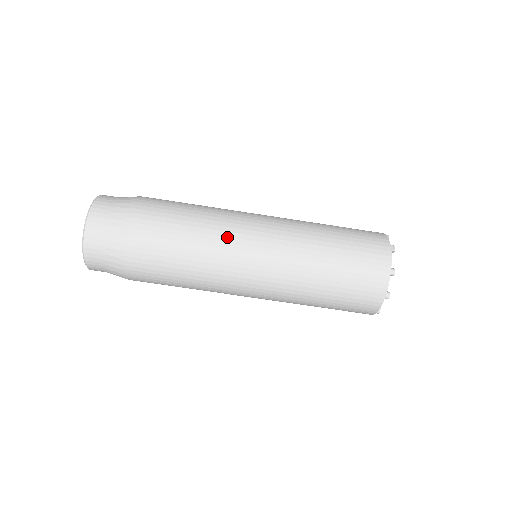
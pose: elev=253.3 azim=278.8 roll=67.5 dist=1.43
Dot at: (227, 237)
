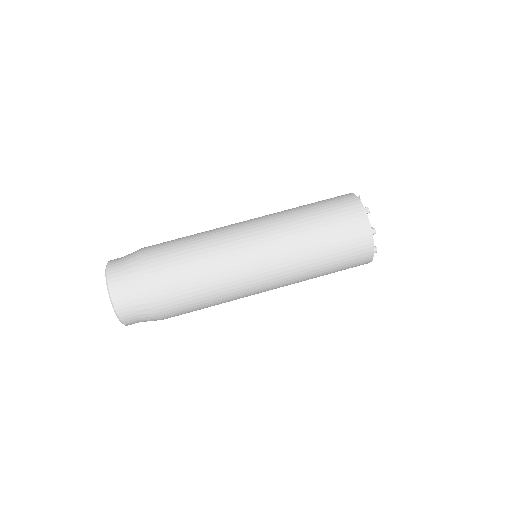
Dot at: (230, 262)
